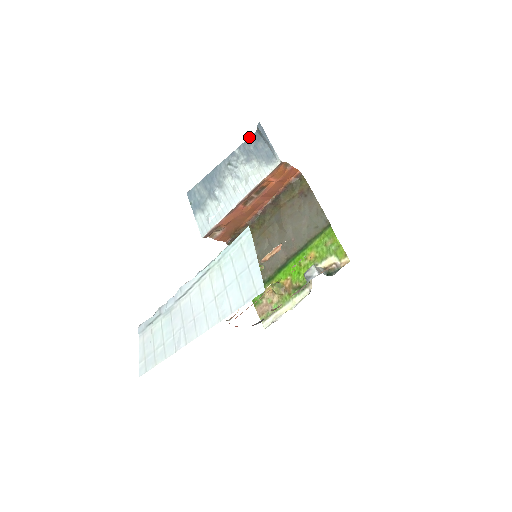
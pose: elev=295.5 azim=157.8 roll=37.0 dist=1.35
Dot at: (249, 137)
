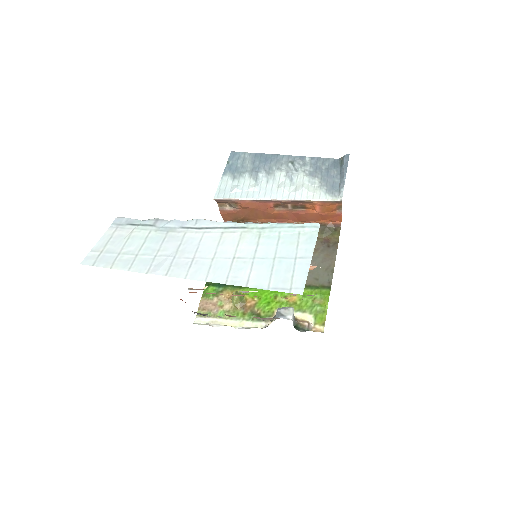
Dot at: occluded
